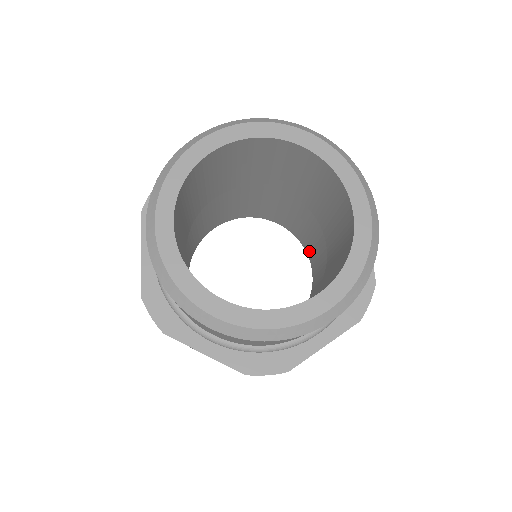
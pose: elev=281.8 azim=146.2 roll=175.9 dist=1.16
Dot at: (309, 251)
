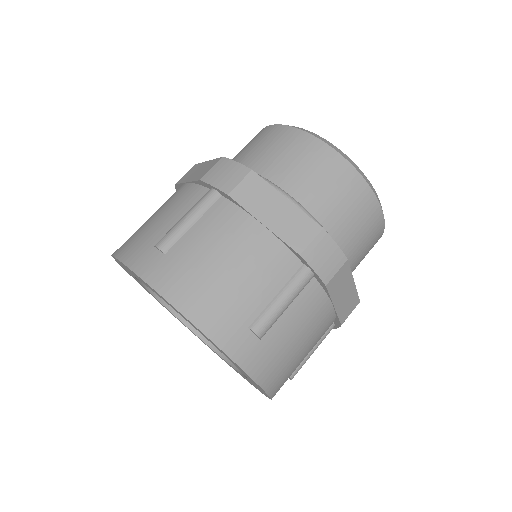
Dot at: occluded
